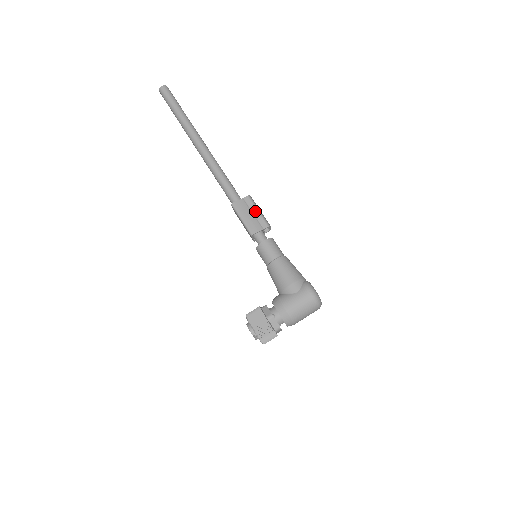
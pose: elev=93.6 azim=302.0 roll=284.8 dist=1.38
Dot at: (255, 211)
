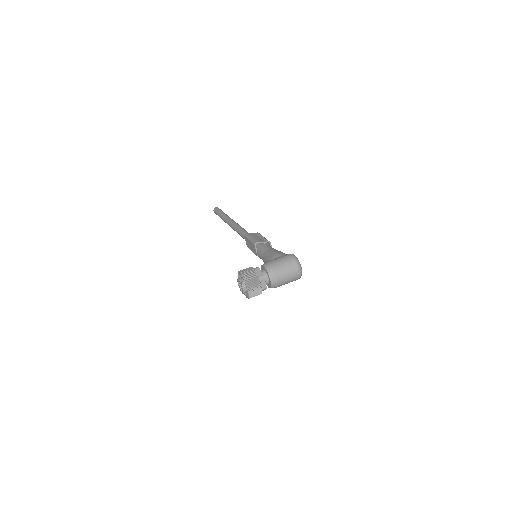
Dot at: (261, 237)
